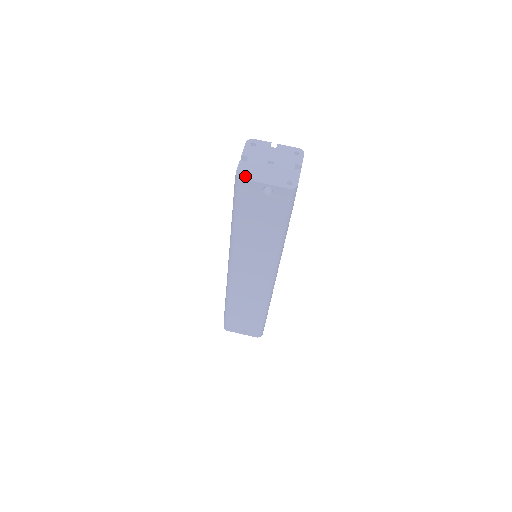
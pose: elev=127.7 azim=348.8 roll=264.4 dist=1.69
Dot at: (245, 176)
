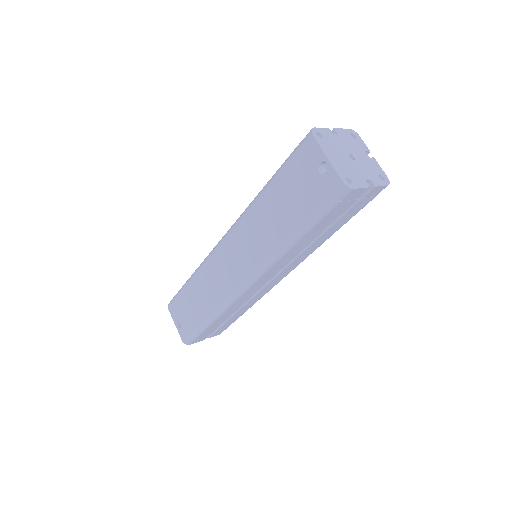
Dot at: (318, 137)
